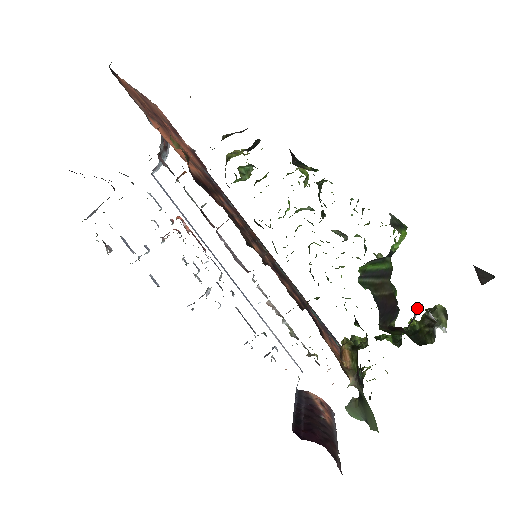
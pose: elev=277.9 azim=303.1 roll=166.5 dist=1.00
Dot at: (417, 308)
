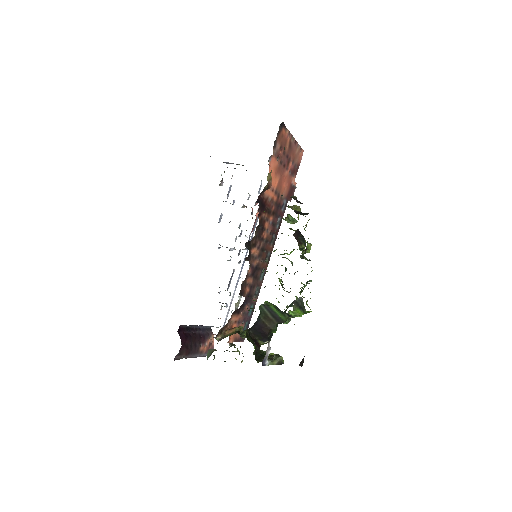
Dot at: (266, 341)
